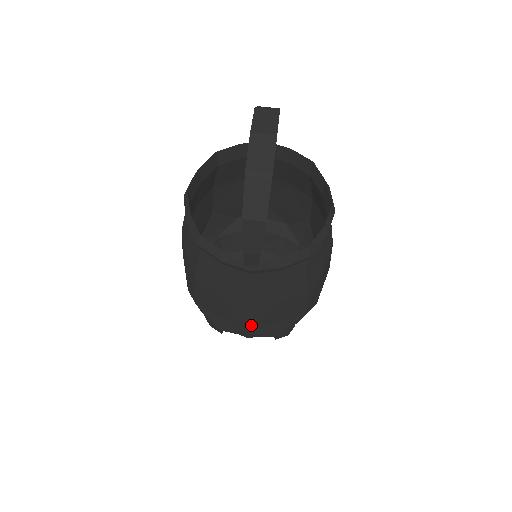
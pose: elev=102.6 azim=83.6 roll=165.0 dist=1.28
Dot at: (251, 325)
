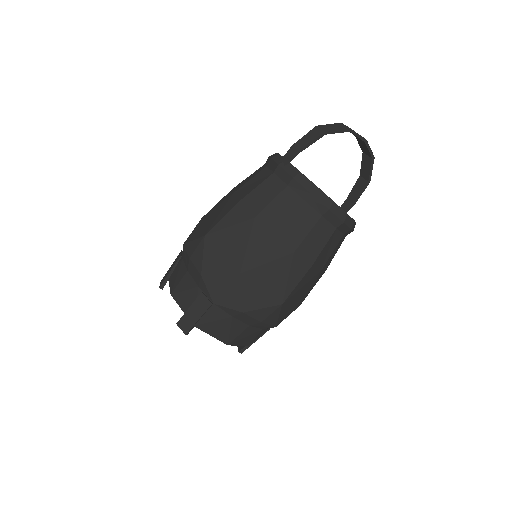
Dot at: (215, 230)
